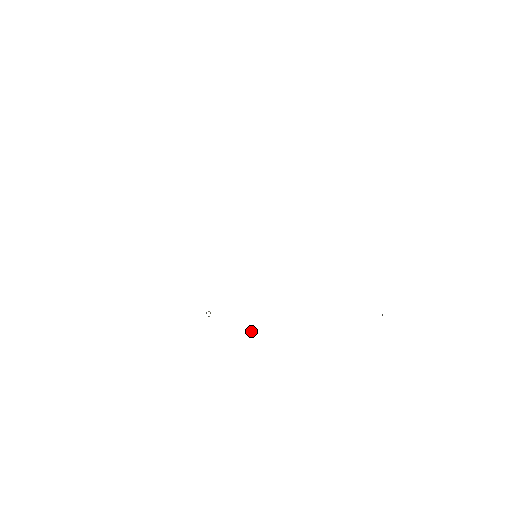
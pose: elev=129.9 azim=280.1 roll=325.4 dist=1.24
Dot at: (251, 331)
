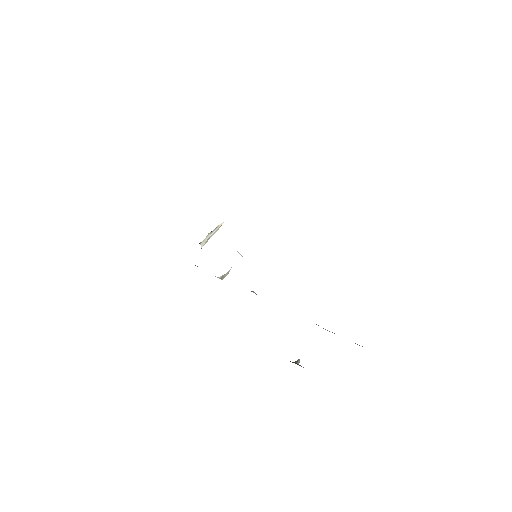
Dot at: (220, 277)
